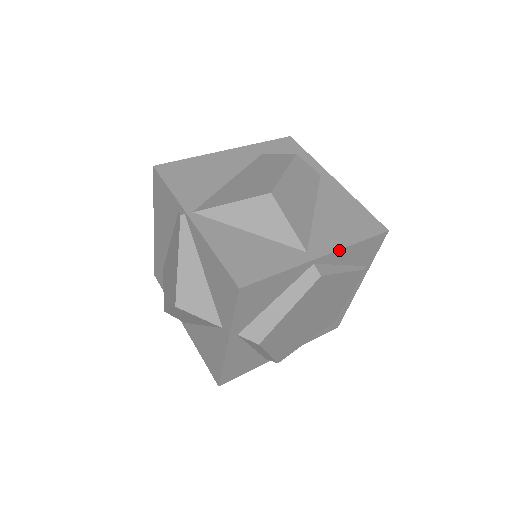
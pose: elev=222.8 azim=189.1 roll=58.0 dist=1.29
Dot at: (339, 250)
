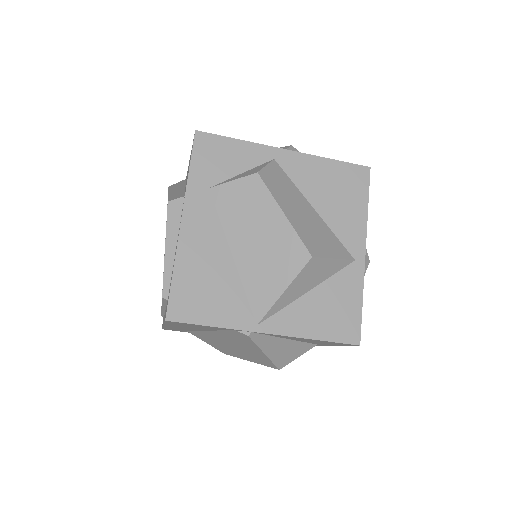
Dot at: (366, 230)
